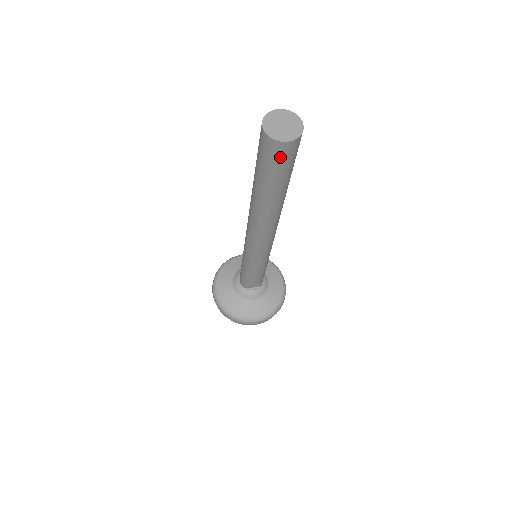
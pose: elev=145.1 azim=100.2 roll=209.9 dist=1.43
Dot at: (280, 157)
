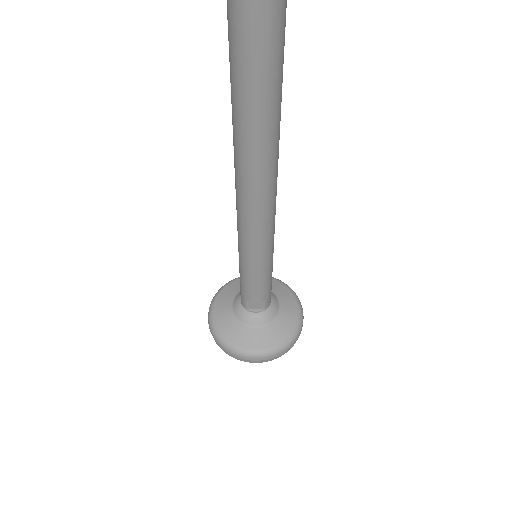
Dot at: (252, 31)
